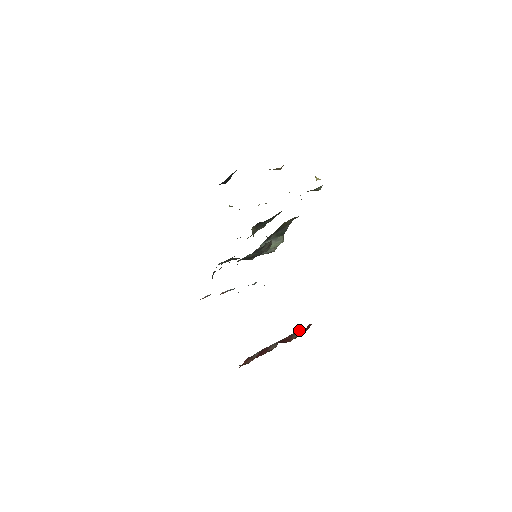
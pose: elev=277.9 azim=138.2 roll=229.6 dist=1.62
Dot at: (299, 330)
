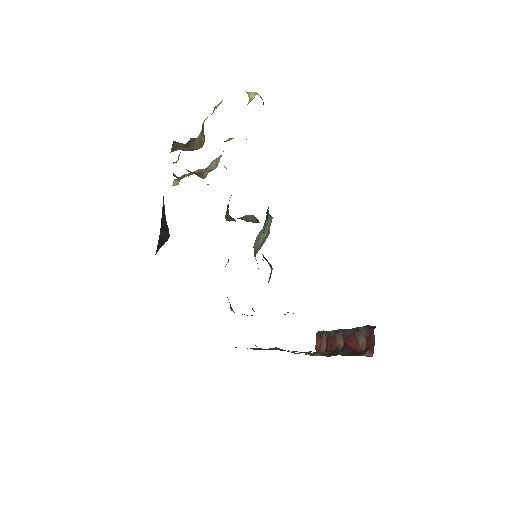
Dot at: (361, 332)
